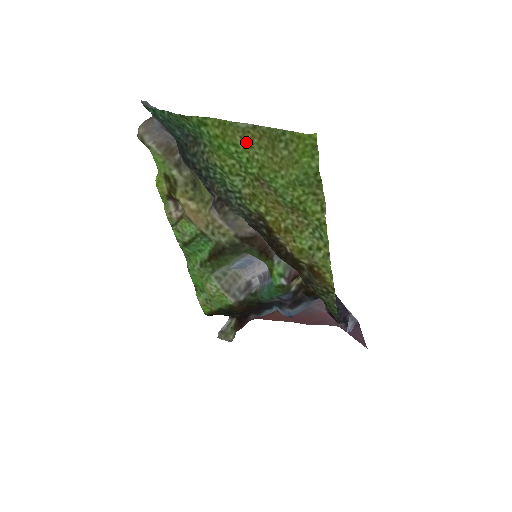
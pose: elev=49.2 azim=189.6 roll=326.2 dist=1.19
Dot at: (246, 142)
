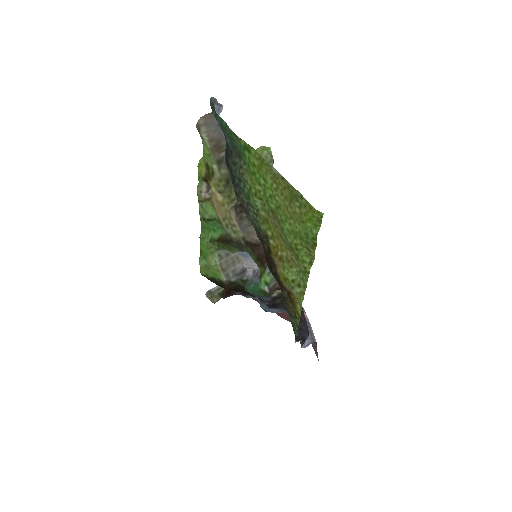
Dot at: (273, 184)
